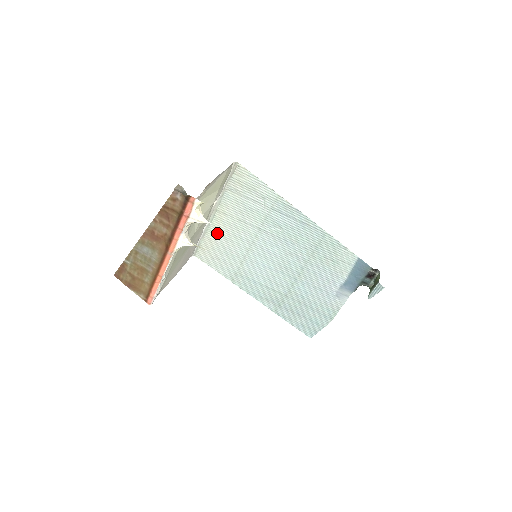
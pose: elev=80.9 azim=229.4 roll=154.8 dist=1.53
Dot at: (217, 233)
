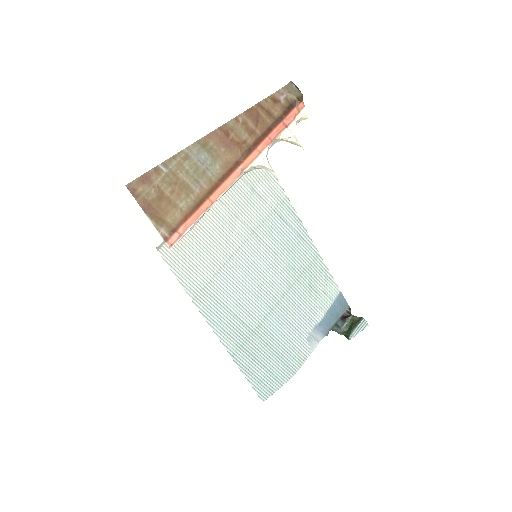
Dot at: (201, 224)
